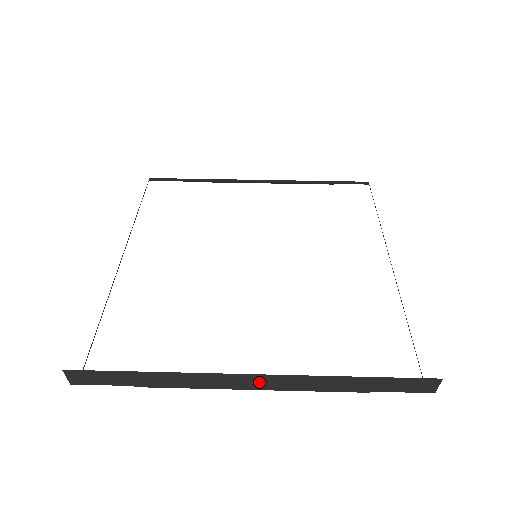
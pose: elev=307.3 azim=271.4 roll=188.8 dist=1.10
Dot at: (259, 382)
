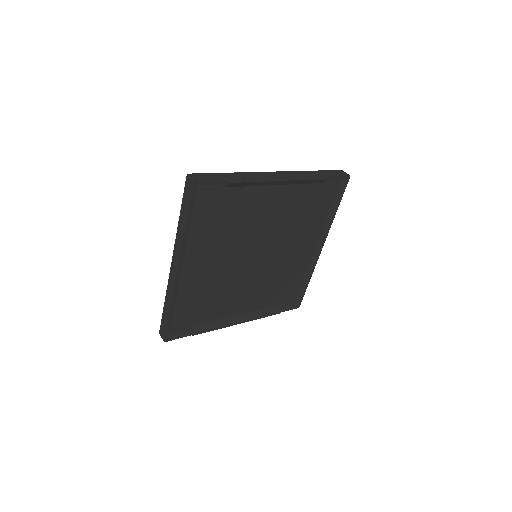
Dot at: (281, 175)
